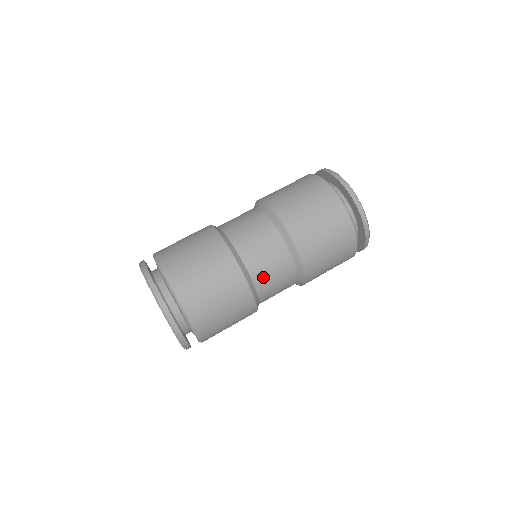
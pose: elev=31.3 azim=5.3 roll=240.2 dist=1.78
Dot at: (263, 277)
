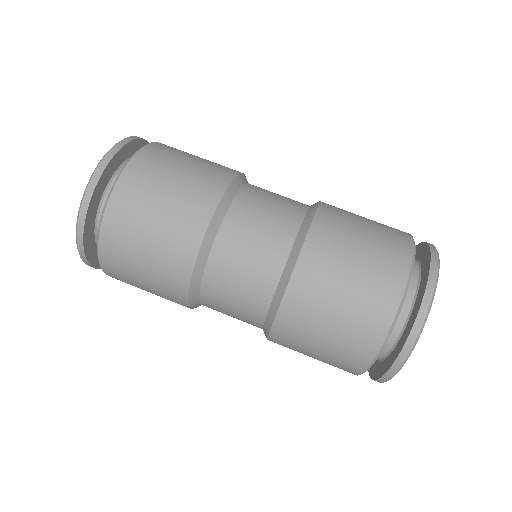
Dot at: (216, 310)
